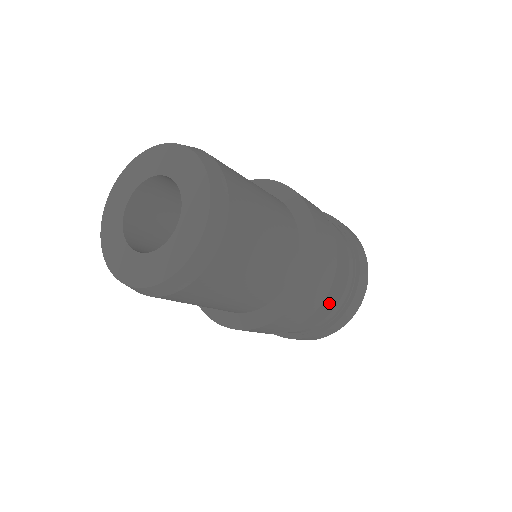
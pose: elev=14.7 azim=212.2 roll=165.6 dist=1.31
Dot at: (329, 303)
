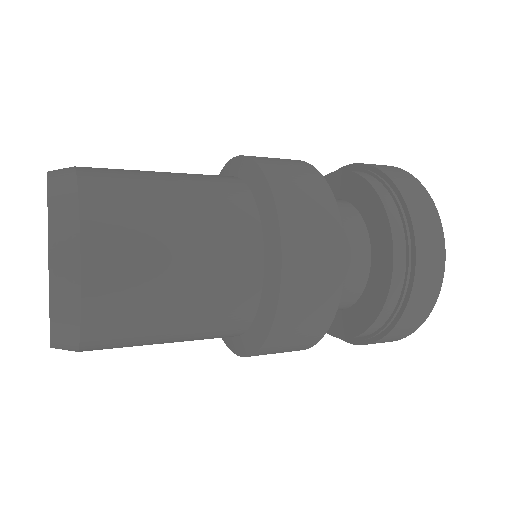
Dot at: (357, 324)
